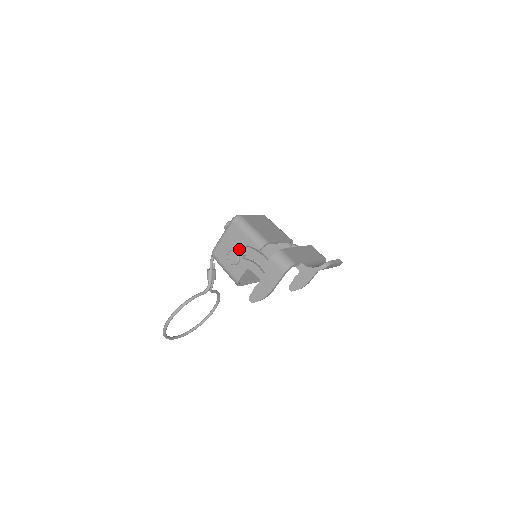
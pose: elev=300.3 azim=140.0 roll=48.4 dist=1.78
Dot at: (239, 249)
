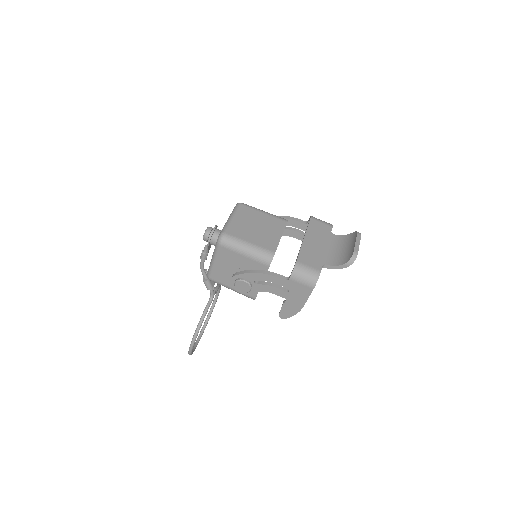
Dot at: (246, 277)
